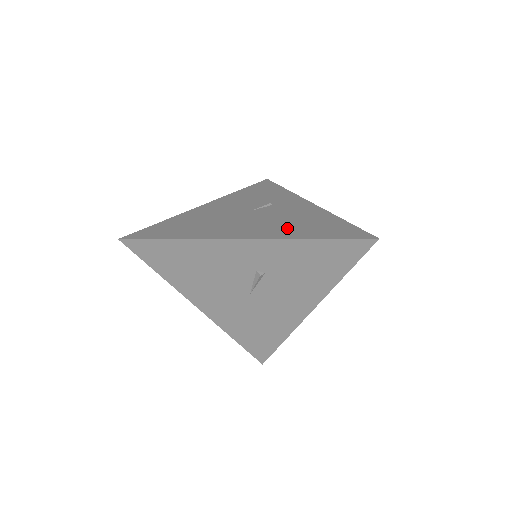
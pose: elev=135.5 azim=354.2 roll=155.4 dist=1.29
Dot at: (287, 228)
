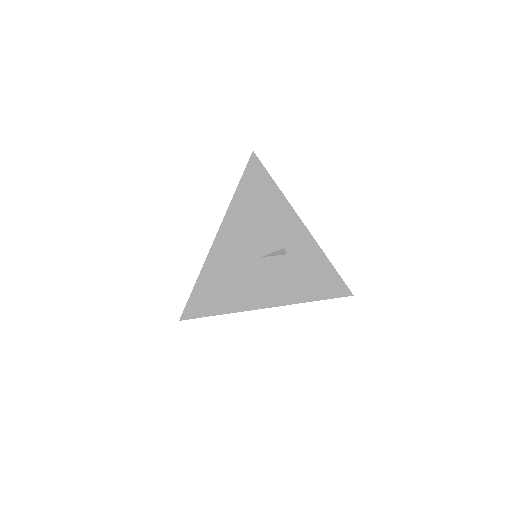
Dot at: occluded
